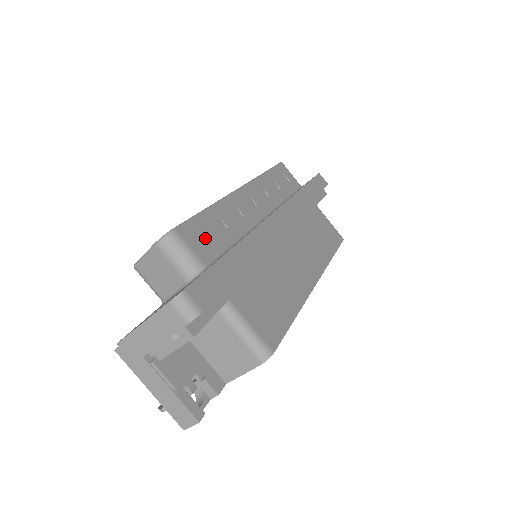
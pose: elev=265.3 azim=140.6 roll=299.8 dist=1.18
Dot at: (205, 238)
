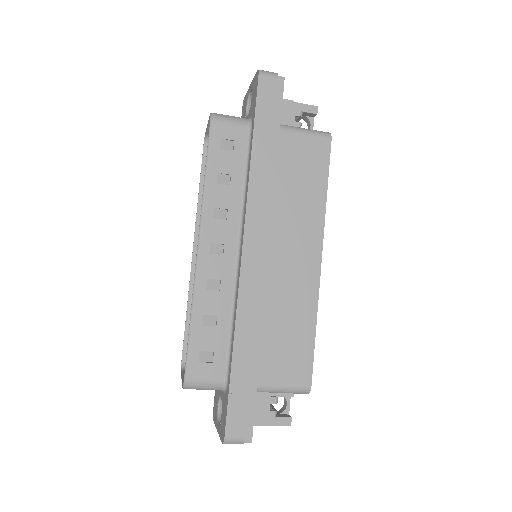
Dot at: (209, 352)
